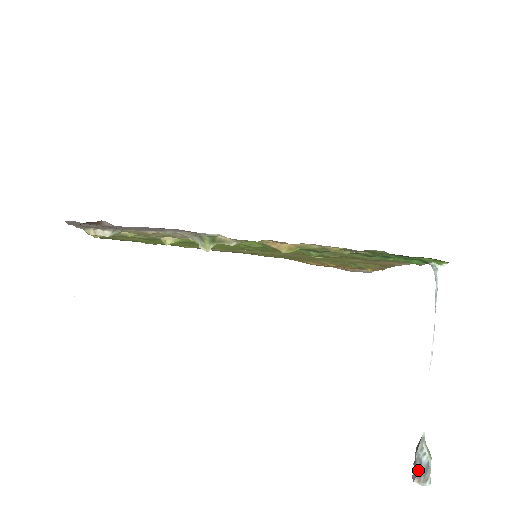
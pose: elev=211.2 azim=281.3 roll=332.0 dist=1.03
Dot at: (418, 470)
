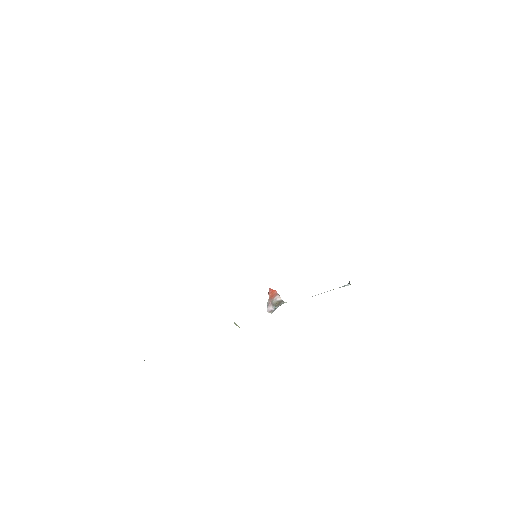
Dot at: (272, 309)
